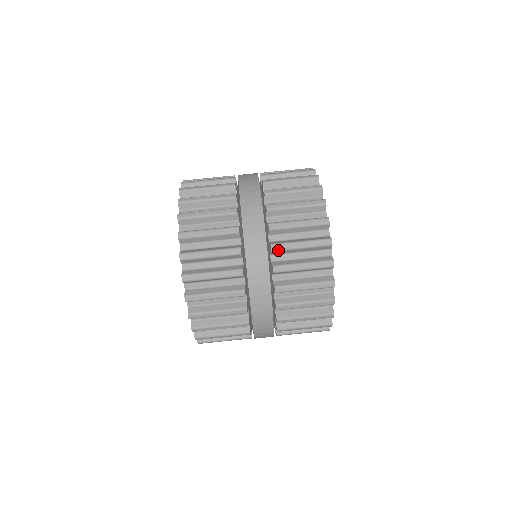
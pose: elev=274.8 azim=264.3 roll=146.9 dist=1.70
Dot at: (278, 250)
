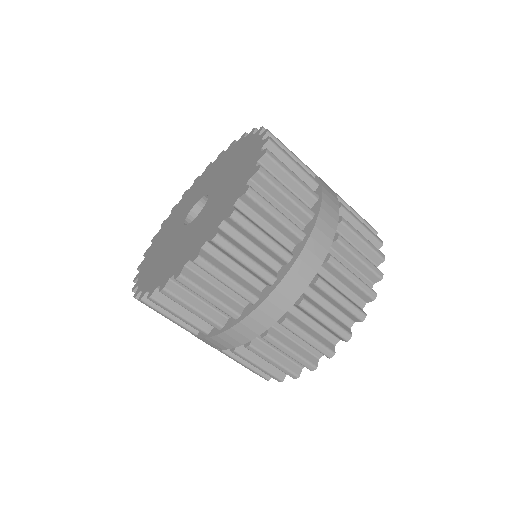
Dot at: (320, 288)
